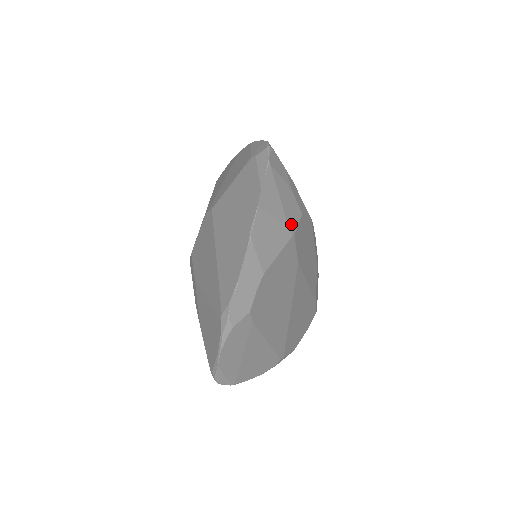
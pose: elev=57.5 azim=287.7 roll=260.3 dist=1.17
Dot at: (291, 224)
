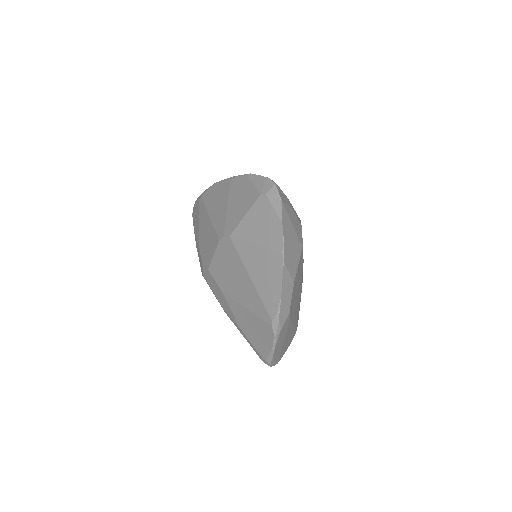
Dot at: (300, 238)
